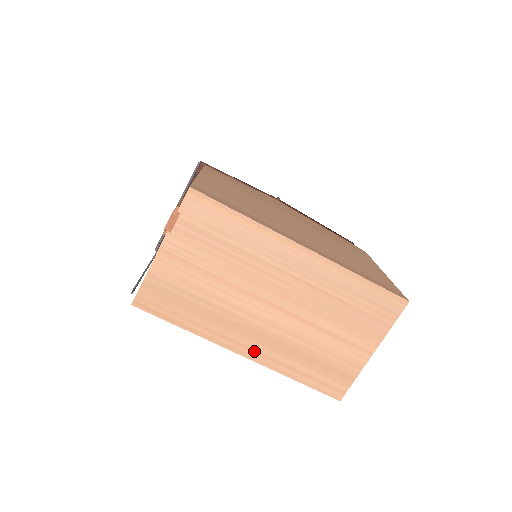
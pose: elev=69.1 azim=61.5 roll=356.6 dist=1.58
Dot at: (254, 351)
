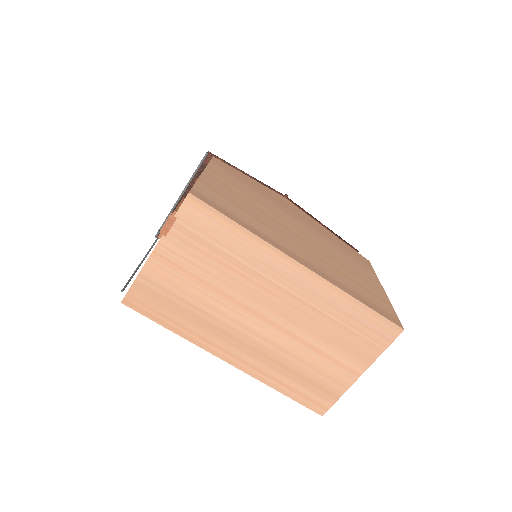
Dot at: (241, 360)
